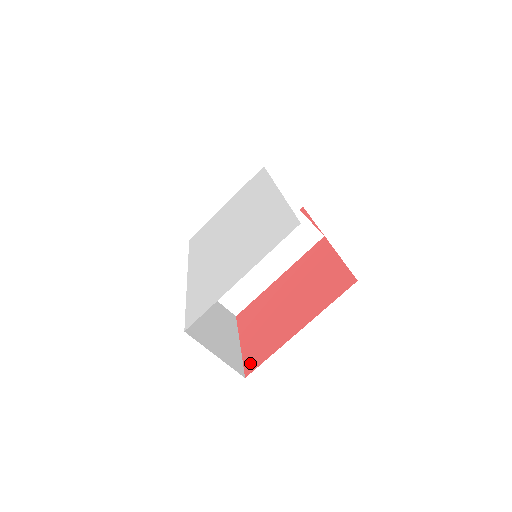
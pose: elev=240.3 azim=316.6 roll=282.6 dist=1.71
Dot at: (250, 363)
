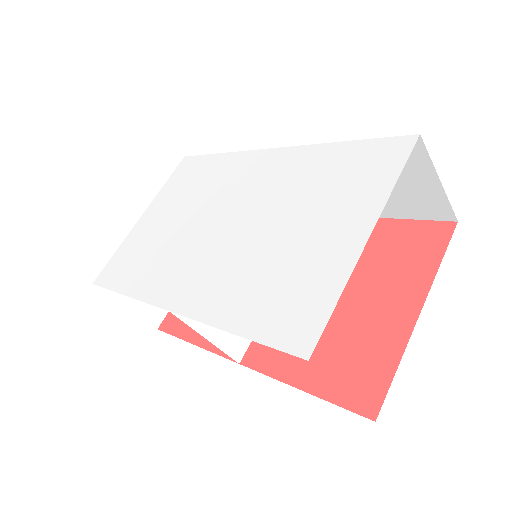
Dot at: (360, 398)
